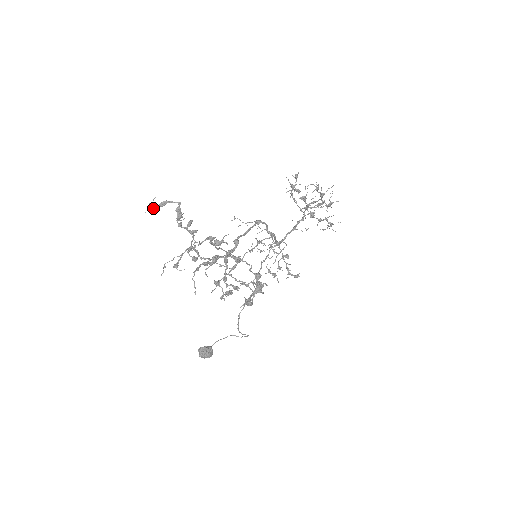
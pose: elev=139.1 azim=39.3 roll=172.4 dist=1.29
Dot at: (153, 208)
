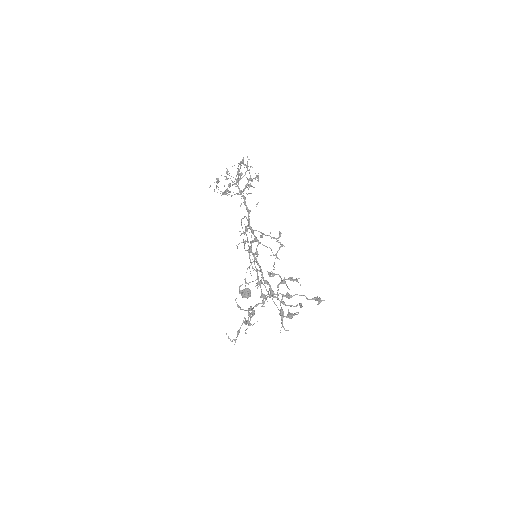
Dot at: (236, 339)
